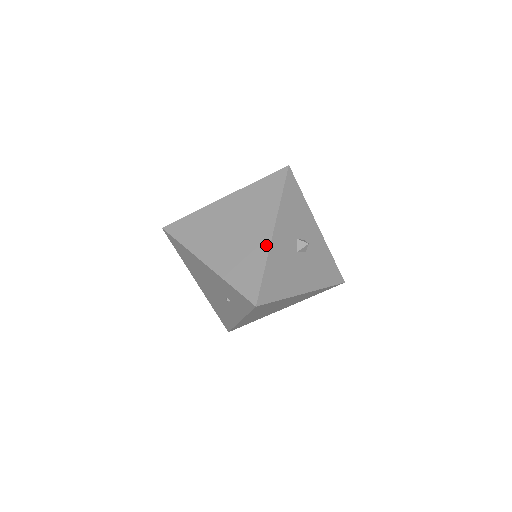
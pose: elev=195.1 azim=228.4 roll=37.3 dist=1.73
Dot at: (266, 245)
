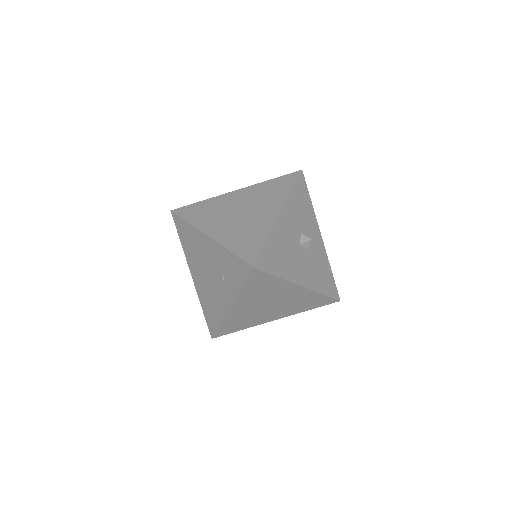
Dot at: (272, 222)
